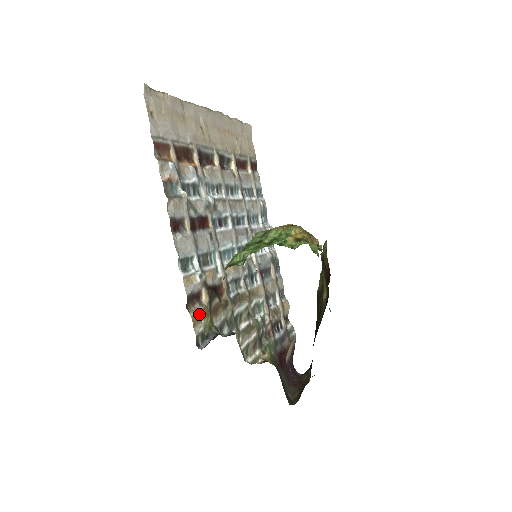
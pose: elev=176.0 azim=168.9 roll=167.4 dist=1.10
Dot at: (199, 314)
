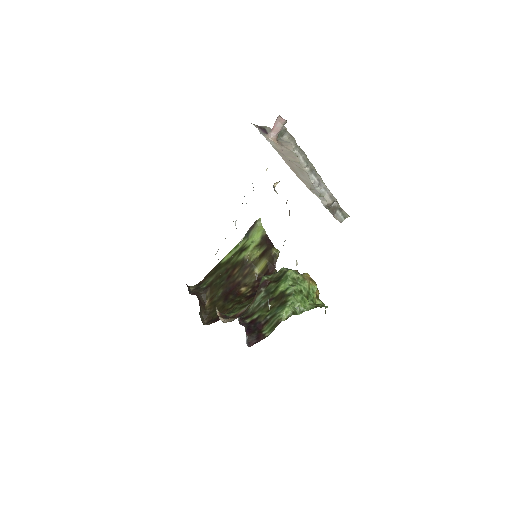
Dot at: occluded
